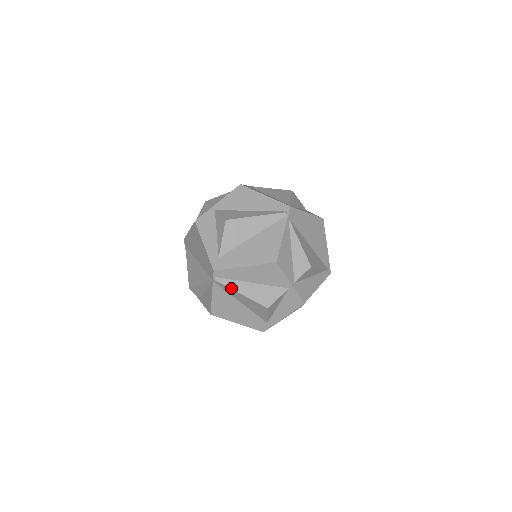
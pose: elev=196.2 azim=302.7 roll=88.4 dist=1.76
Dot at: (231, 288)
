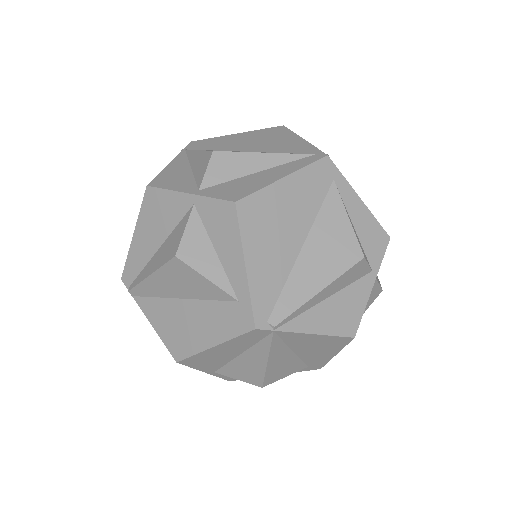
Dot at: (141, 281)
